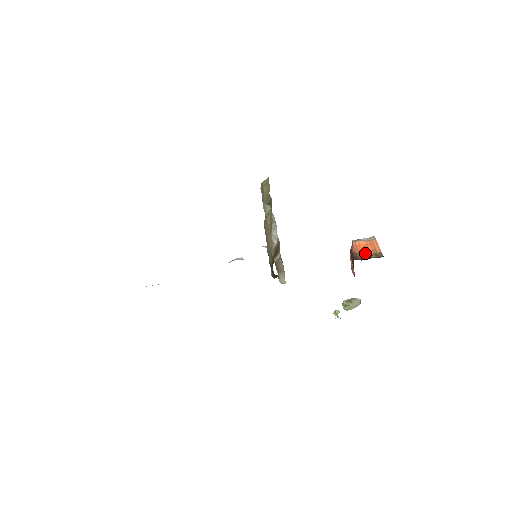
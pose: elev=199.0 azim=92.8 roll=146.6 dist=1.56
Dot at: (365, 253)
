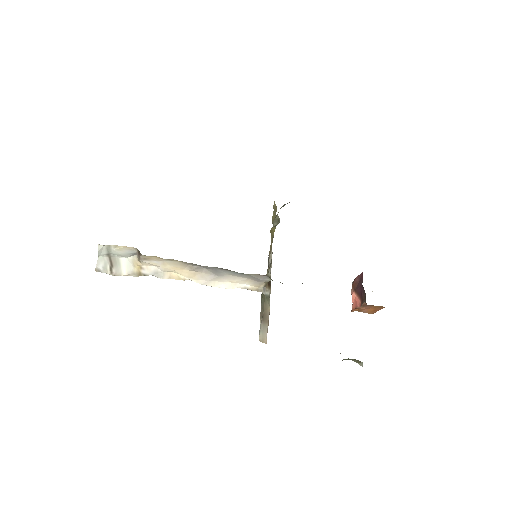
Dot at: occluded
